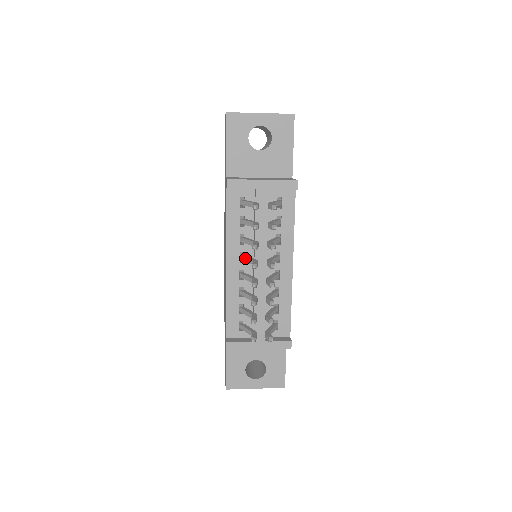
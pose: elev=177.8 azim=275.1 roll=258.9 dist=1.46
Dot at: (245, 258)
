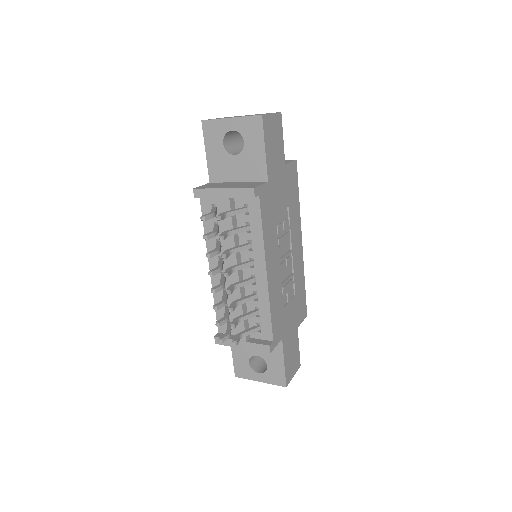
Dot at: (218, 262)
